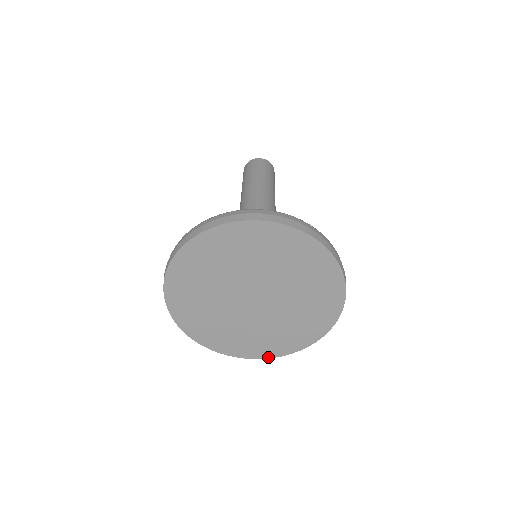
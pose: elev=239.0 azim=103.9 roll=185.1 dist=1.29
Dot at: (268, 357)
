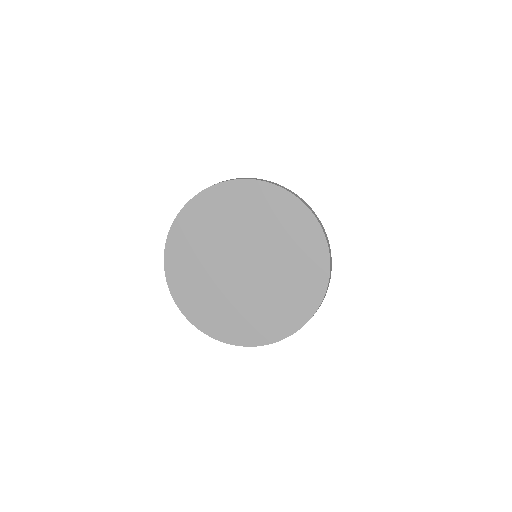
Dot at: (250, 345)
